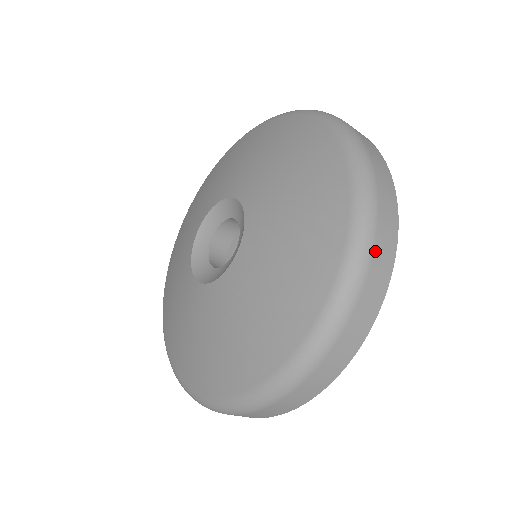
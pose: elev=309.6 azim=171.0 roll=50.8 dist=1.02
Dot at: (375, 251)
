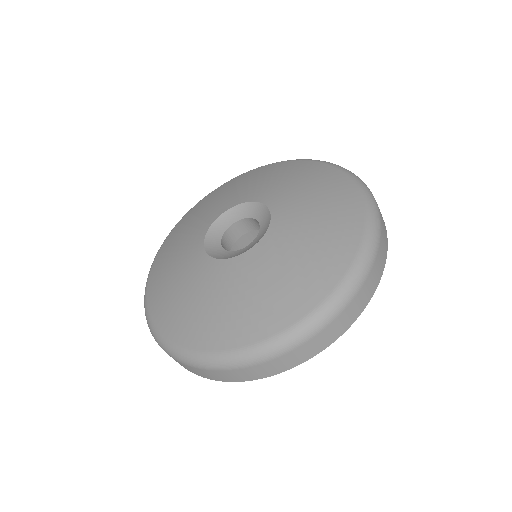
Dot at: occluded
